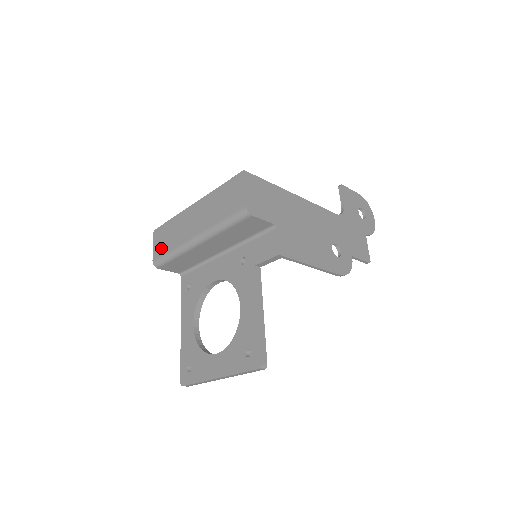
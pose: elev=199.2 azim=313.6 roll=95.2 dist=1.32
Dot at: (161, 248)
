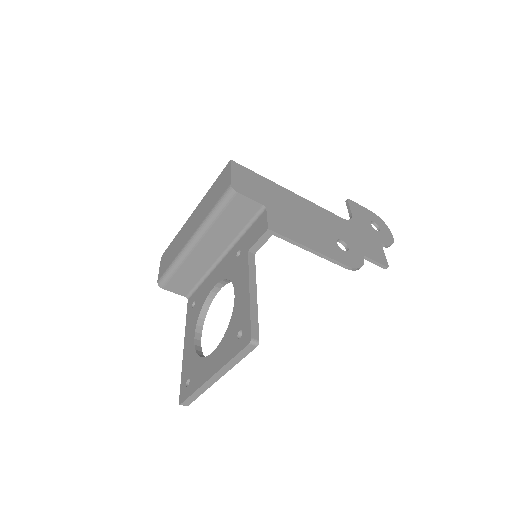
Dot at: (165, 266)
